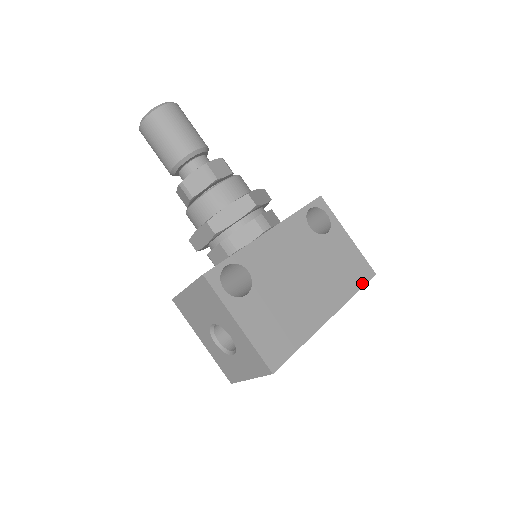
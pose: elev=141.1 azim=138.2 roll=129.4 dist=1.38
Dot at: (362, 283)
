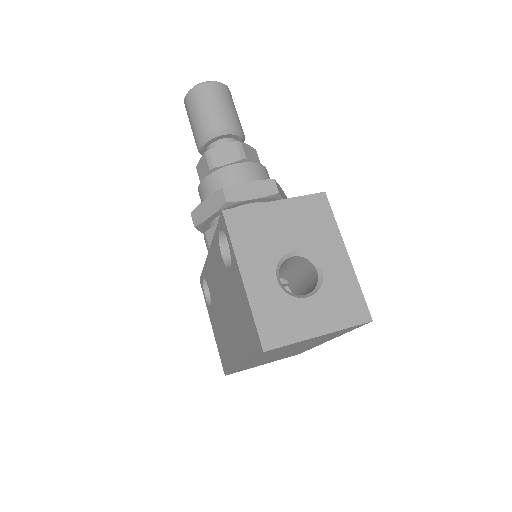
Dot at: occluded
